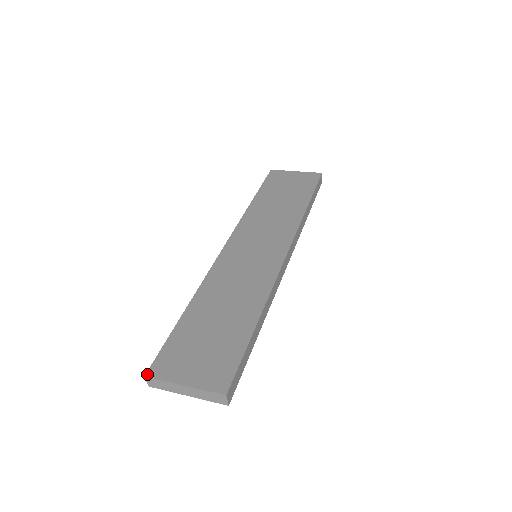
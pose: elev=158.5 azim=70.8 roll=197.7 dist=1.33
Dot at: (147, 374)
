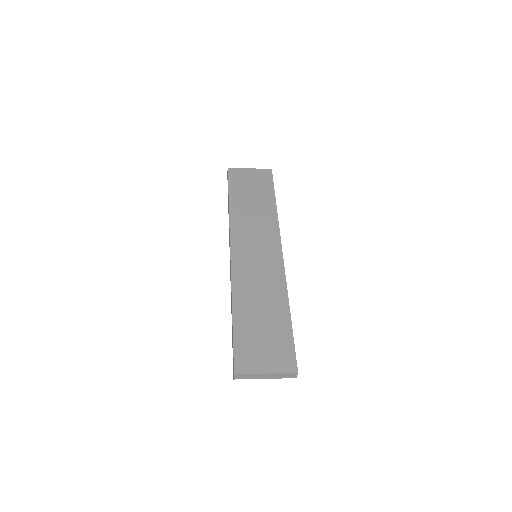
Dot at: (235, 372)
